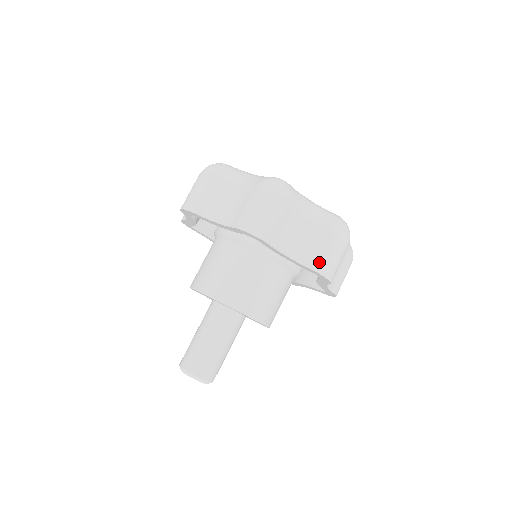
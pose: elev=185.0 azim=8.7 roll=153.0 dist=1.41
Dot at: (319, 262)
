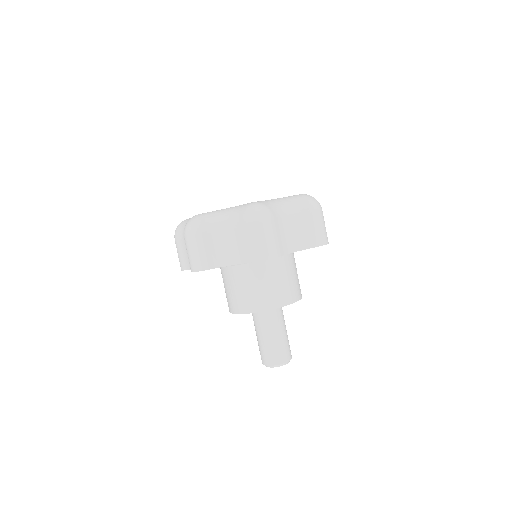
Dot at: occluded
